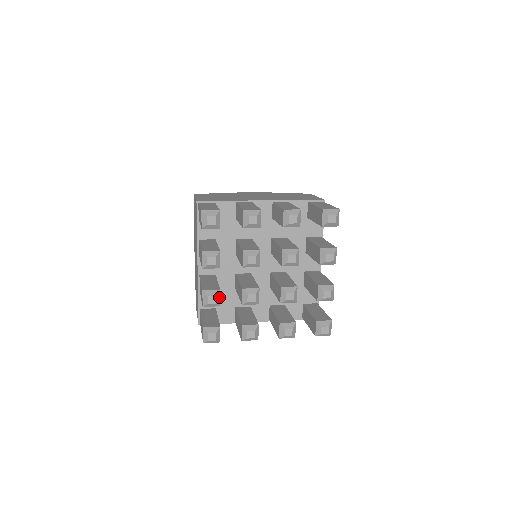
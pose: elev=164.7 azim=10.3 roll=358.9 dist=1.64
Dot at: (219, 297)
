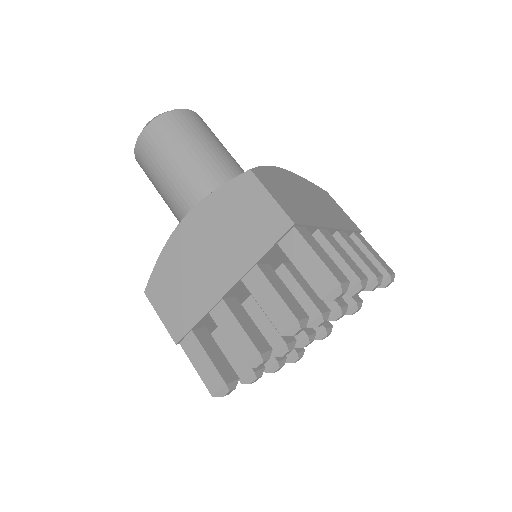
Dot at: occluded
